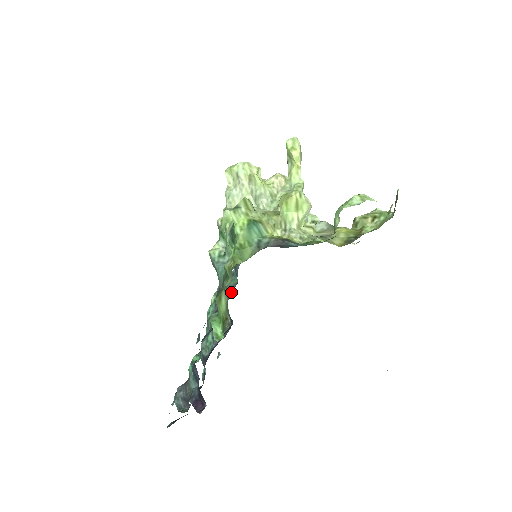
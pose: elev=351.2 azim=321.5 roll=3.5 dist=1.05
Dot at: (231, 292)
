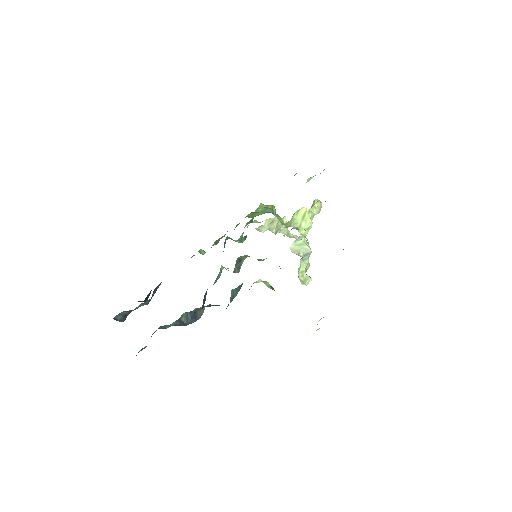
Dot at: (214, 305)
